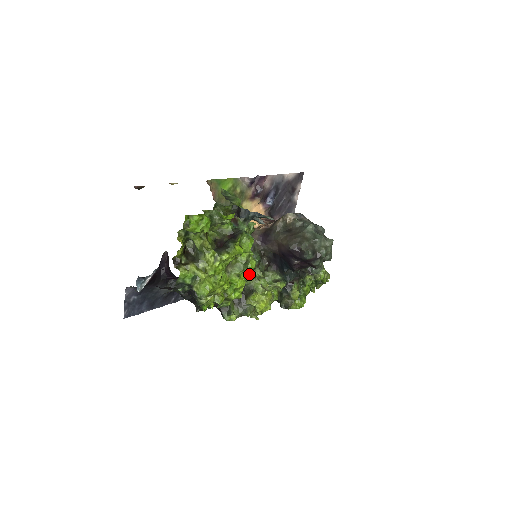
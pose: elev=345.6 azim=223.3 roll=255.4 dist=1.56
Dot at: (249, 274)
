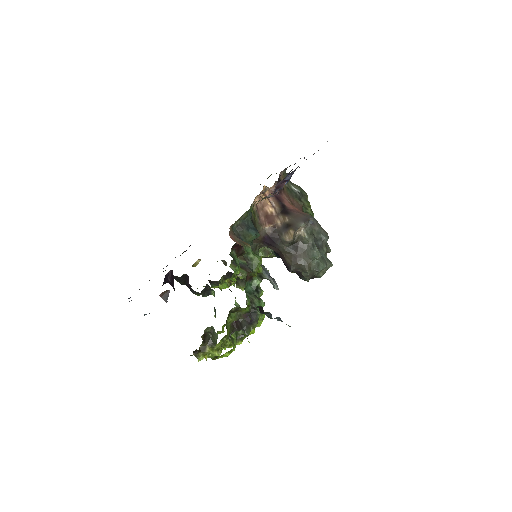
Dot at: occluded
